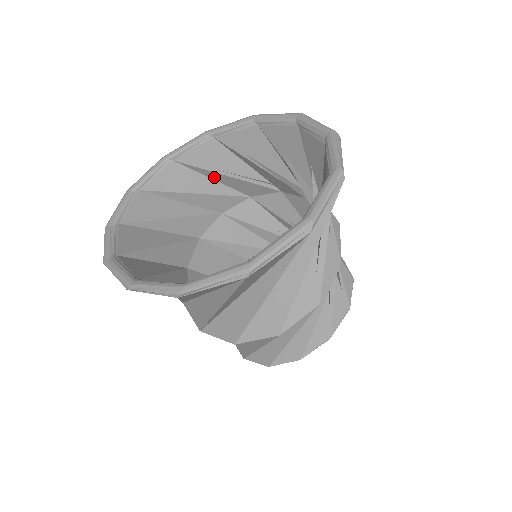
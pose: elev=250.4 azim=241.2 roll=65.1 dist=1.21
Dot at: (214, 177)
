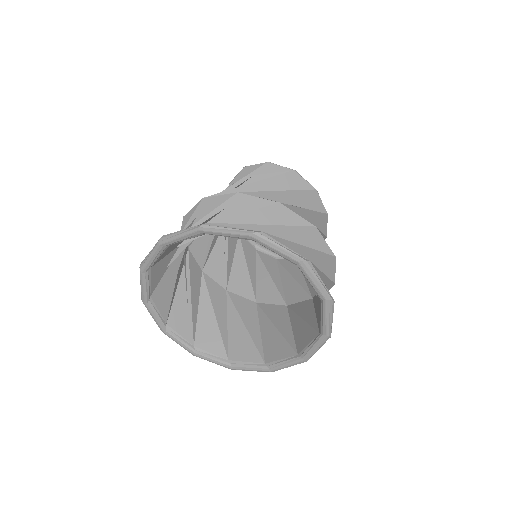
Dot at: occluded
